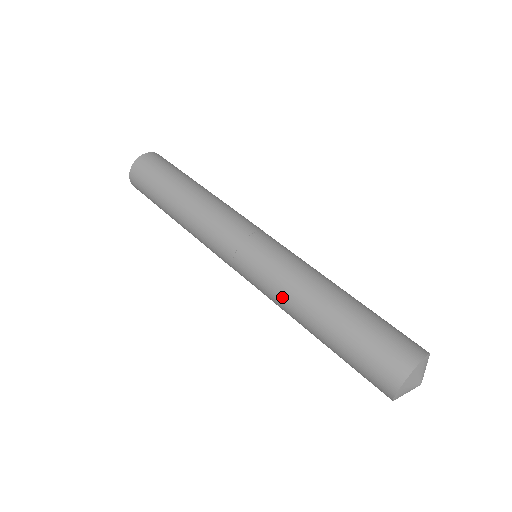
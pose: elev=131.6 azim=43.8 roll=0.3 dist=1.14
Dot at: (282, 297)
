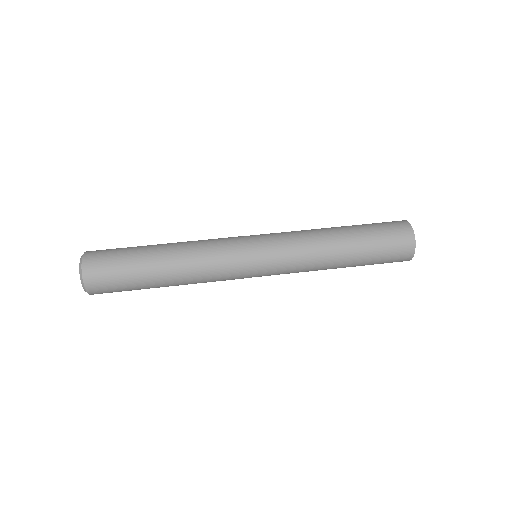
Dot at: (308, 245)
